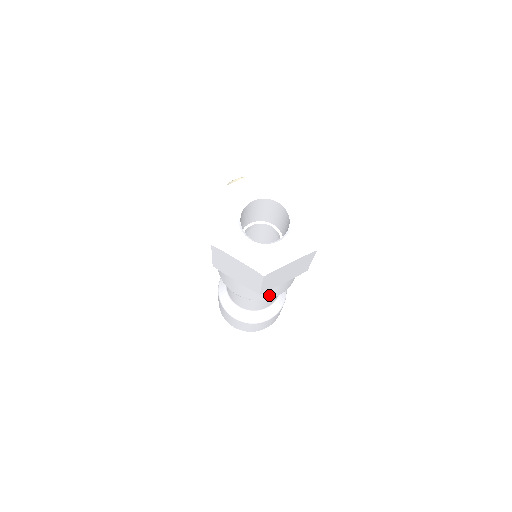
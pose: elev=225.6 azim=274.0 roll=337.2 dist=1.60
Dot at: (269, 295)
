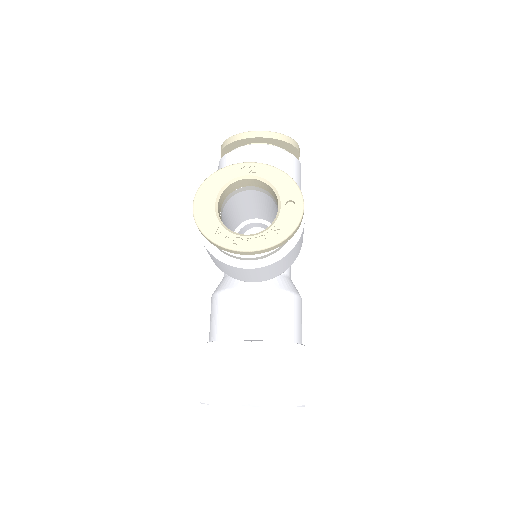
Dot at: occluded
